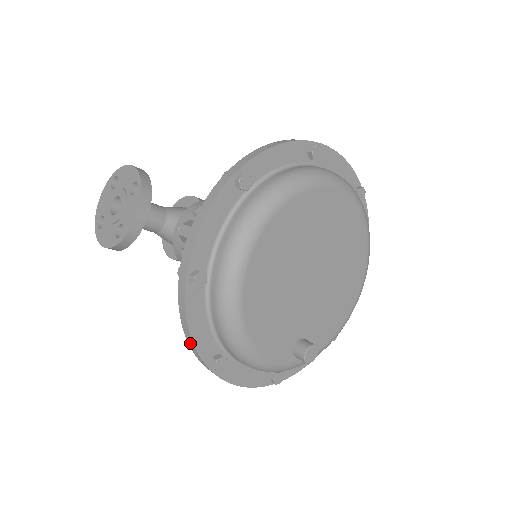
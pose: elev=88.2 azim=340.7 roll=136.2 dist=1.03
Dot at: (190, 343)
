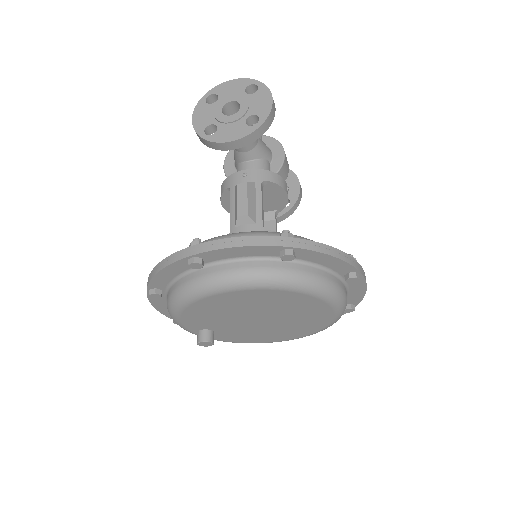
Dot at: (153, 272)
